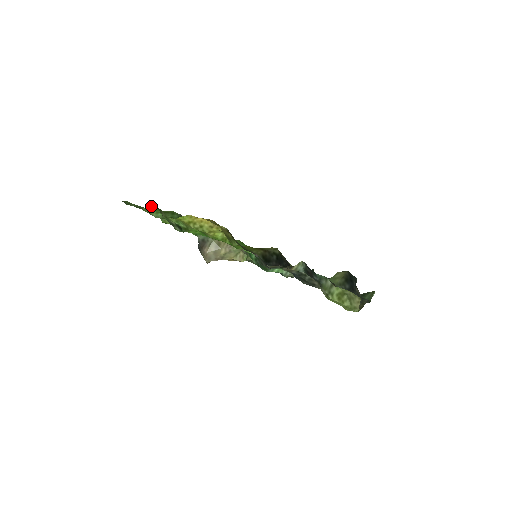
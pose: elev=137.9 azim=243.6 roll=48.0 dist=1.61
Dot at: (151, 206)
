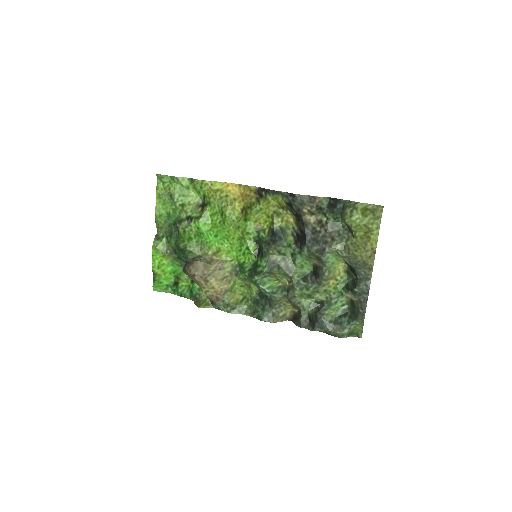
Dot at: (185, 178)
